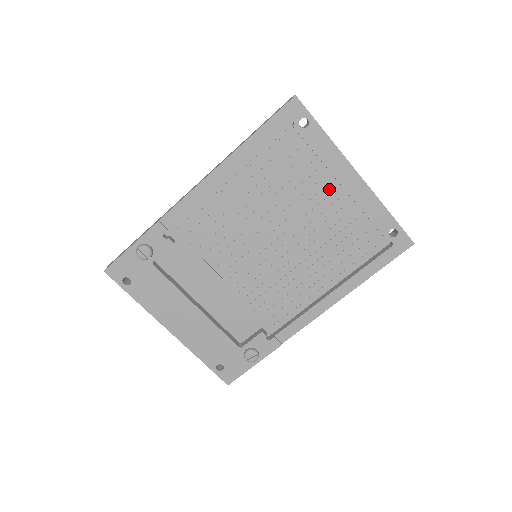
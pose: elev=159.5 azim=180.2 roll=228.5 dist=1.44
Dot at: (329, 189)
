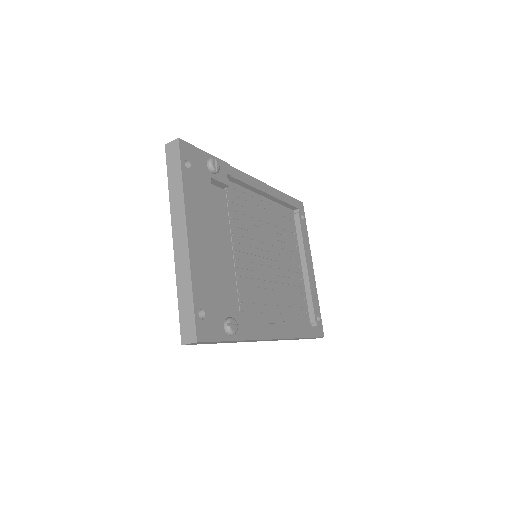
Dot at: (298, 262)
